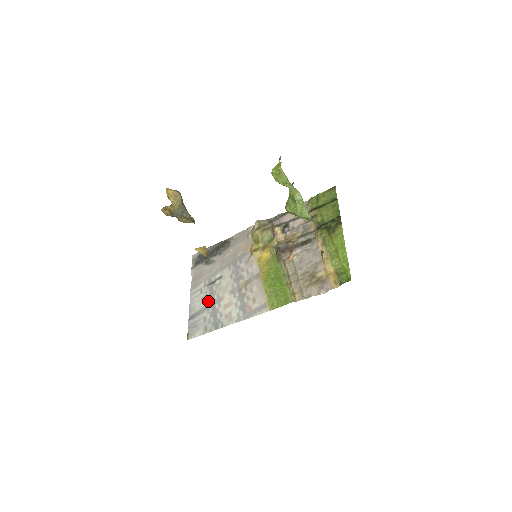
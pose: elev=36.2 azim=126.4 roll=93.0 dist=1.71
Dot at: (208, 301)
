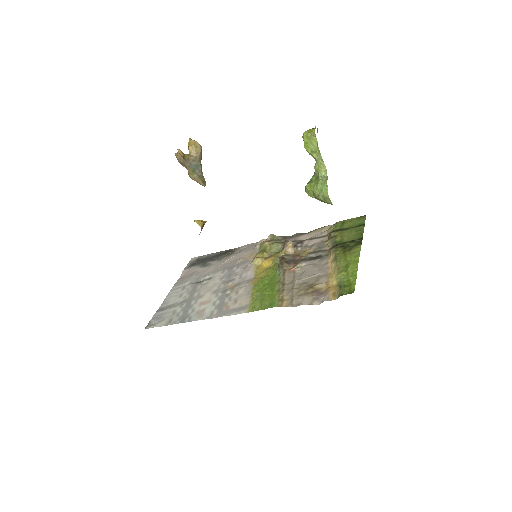
Dot at: (186, 297)
